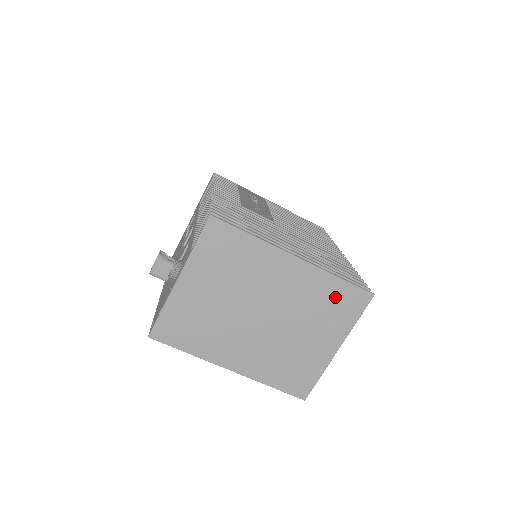
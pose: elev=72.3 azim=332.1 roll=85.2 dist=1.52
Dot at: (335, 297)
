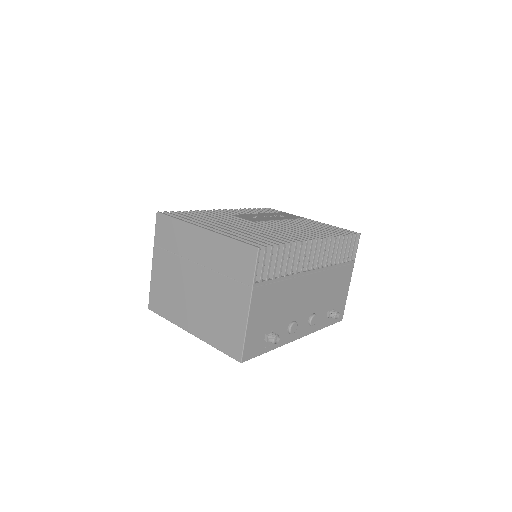
Dot at: (233, 256)
